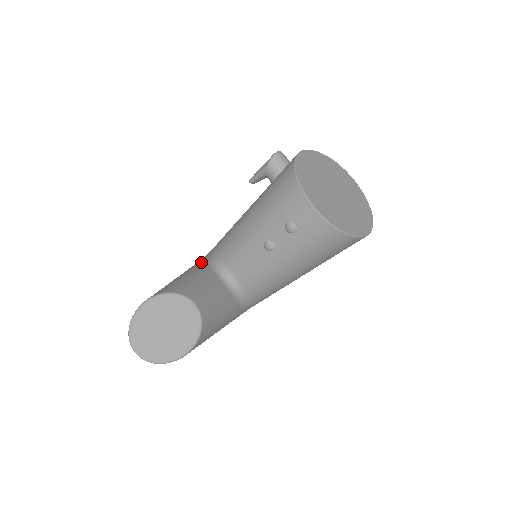
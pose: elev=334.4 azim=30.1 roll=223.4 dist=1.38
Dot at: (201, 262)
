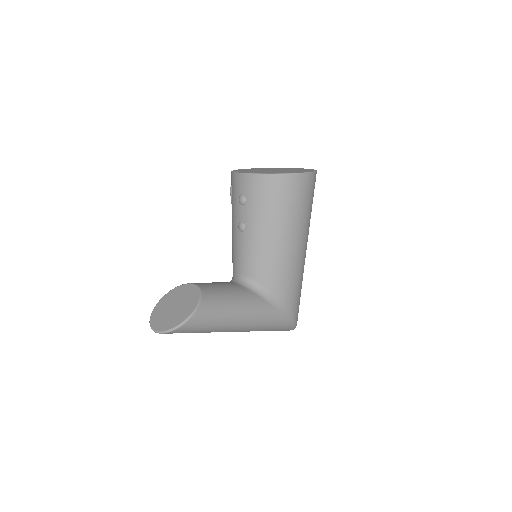
Dot at: occluded
